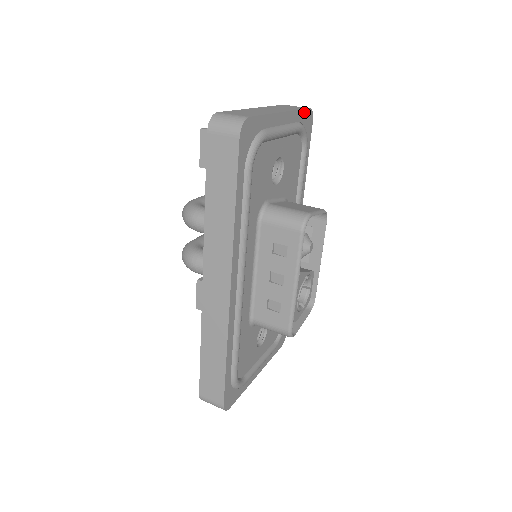
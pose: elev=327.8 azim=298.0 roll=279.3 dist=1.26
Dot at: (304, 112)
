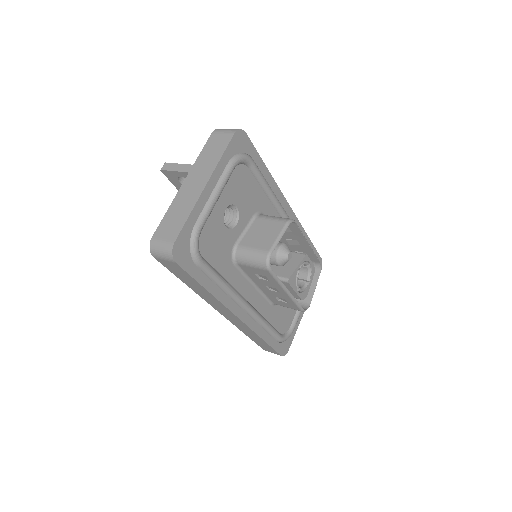
Dot at: (230, 146)
